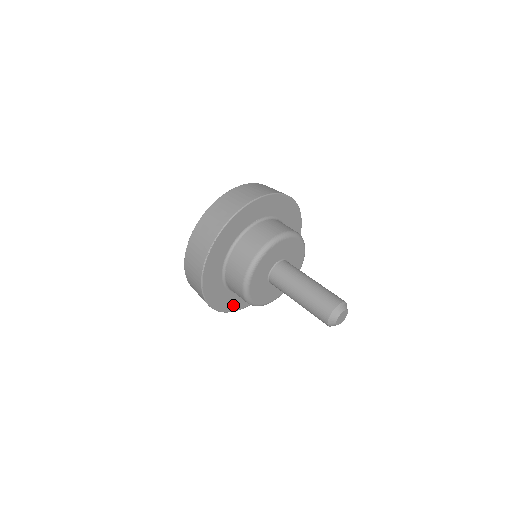
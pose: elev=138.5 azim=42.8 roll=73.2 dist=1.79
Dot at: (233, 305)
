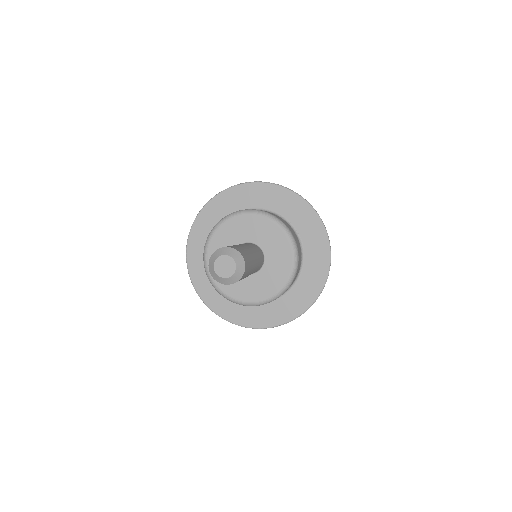
Dot at: (195, 255)
